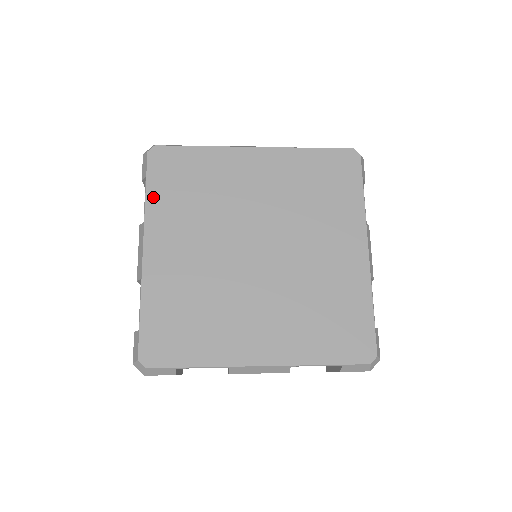
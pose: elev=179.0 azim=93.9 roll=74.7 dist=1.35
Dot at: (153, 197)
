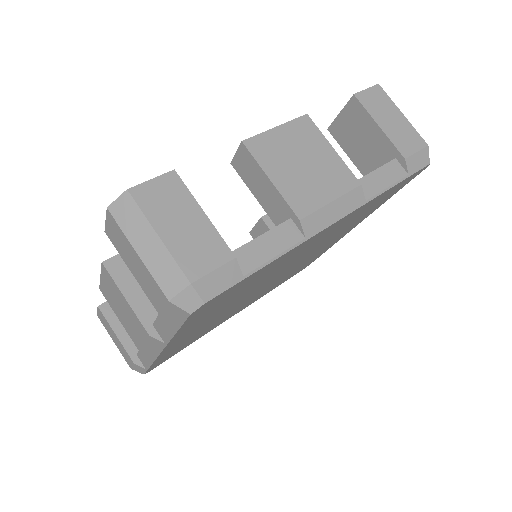
Dot at: occluded
